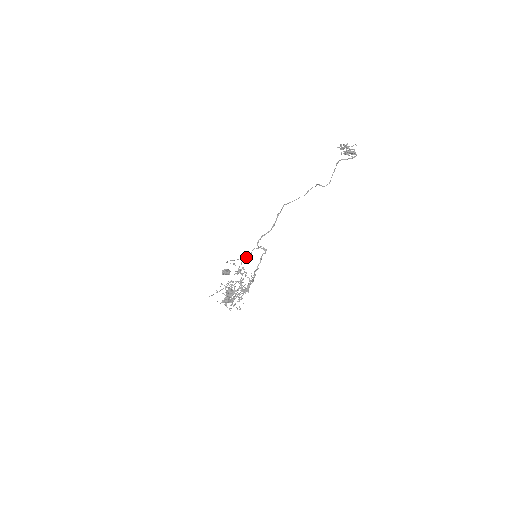
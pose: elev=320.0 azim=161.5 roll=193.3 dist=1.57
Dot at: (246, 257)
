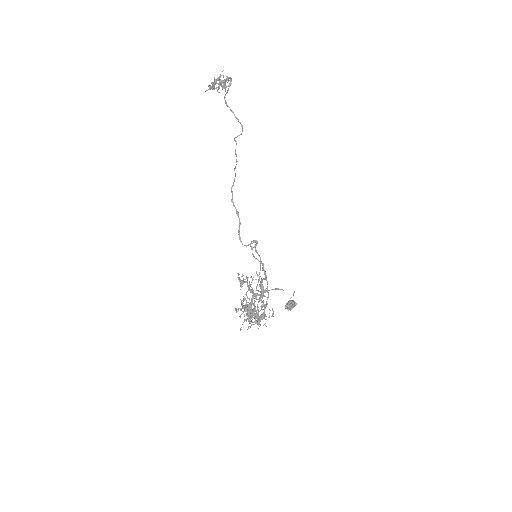
Dot at: (260, 268)
